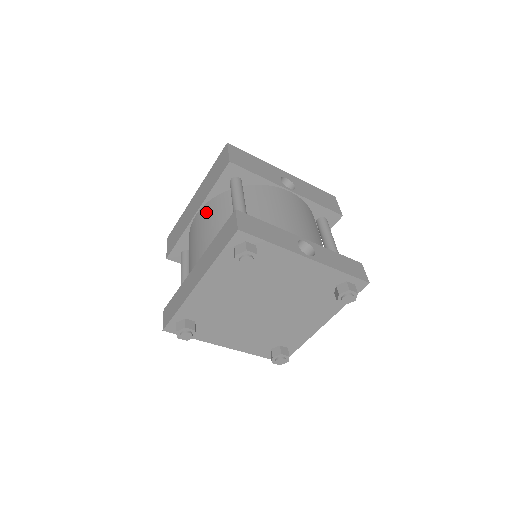
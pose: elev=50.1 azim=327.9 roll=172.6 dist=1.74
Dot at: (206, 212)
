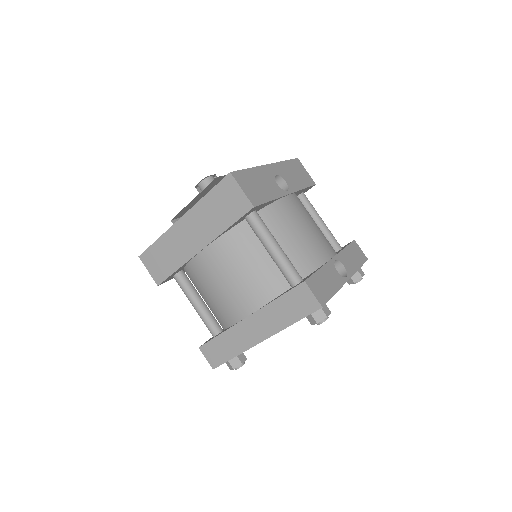
Dot at: (224, 253)
